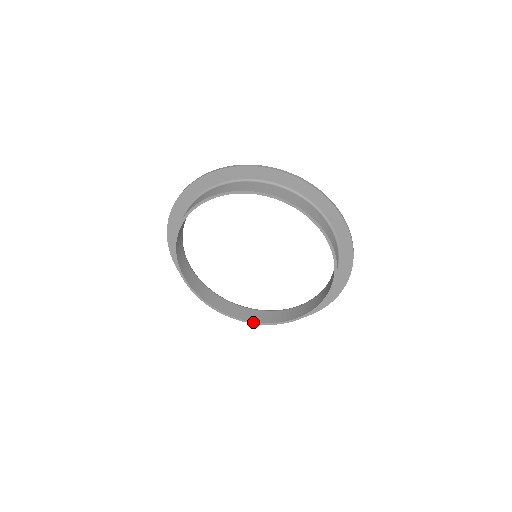
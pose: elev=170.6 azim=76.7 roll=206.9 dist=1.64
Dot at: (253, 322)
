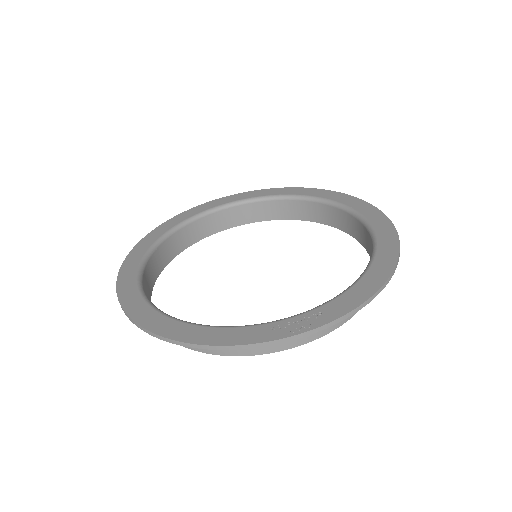
Dot at: occluded
